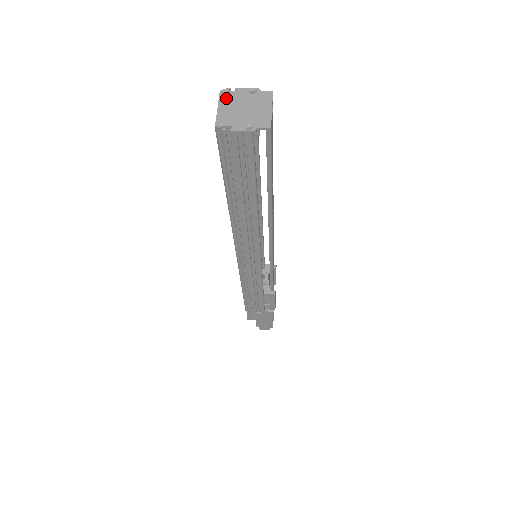
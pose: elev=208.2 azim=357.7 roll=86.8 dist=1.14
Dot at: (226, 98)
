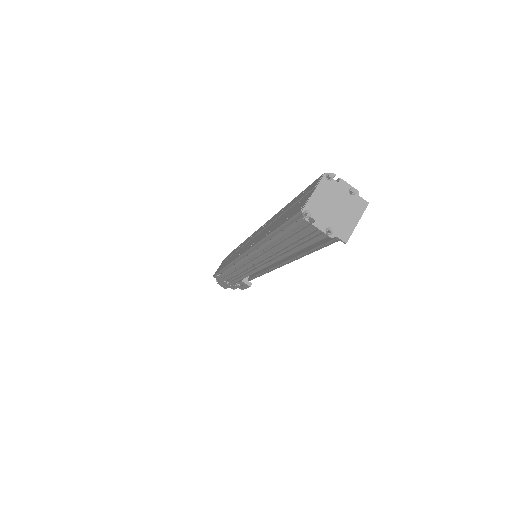
Dot at: (327, 185)
